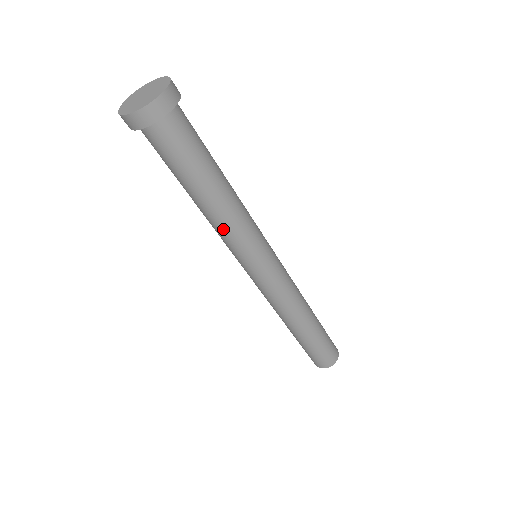
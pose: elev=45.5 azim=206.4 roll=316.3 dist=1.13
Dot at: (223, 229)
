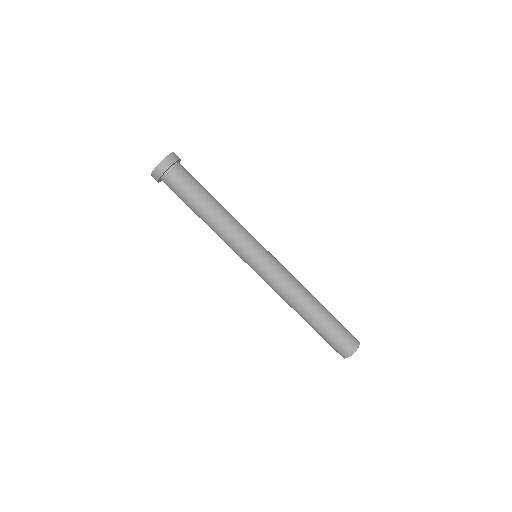
Dot at: (225, 231)
